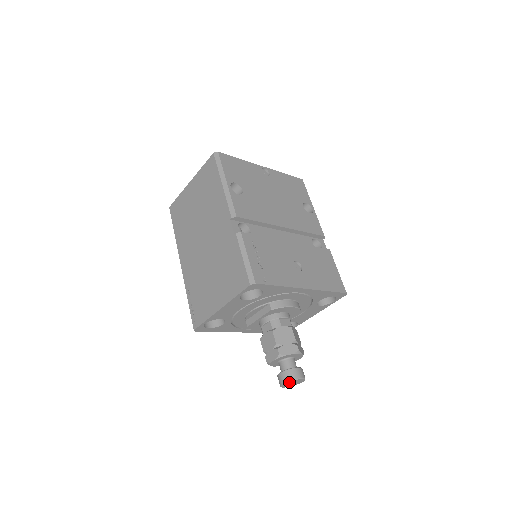
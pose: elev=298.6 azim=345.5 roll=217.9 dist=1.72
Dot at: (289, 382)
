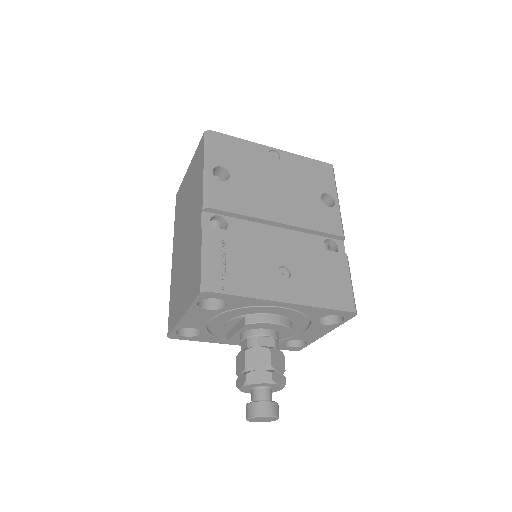
Dot at: (254, 418)
